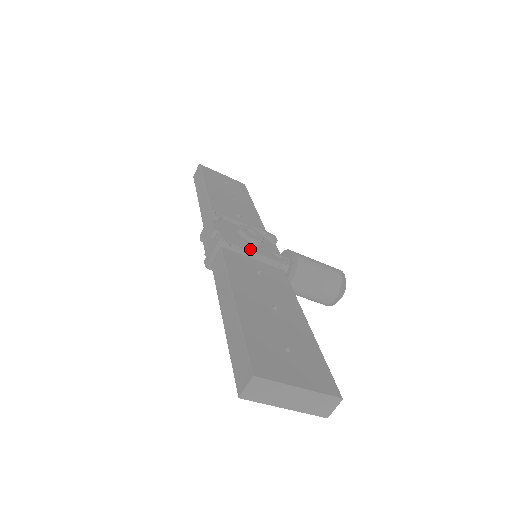
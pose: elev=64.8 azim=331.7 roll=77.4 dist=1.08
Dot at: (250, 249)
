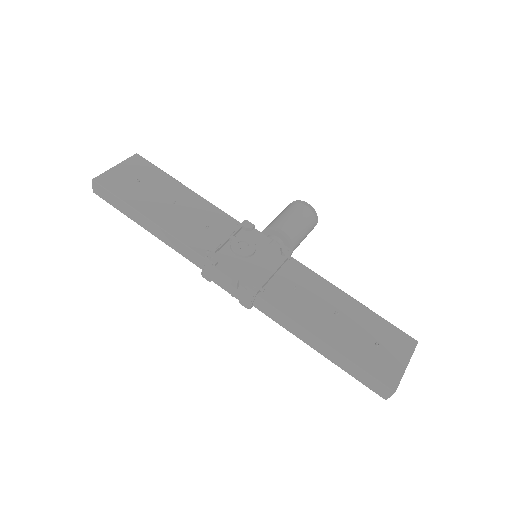
Dot at: (270, 273)
